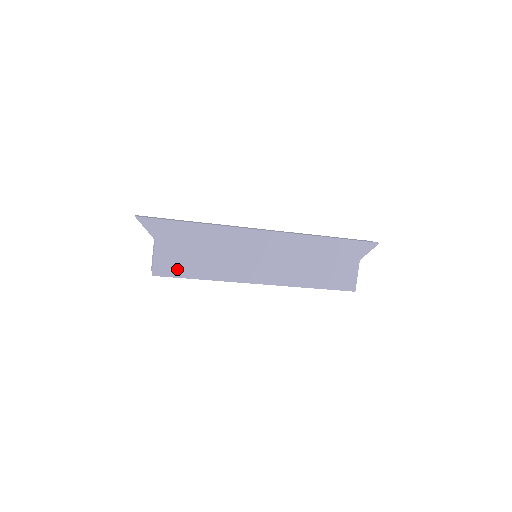
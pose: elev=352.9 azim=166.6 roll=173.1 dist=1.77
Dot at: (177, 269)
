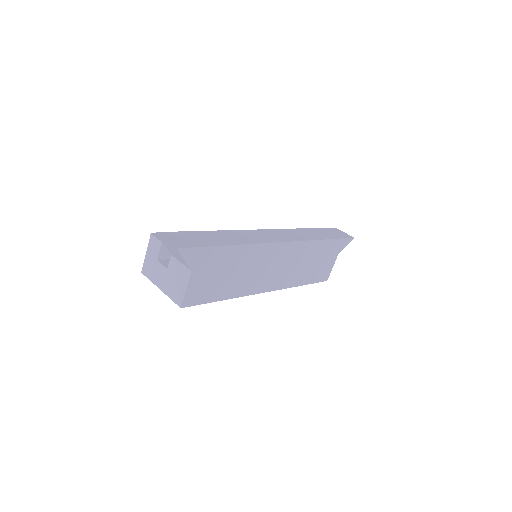
Dot at: (205, 295)
